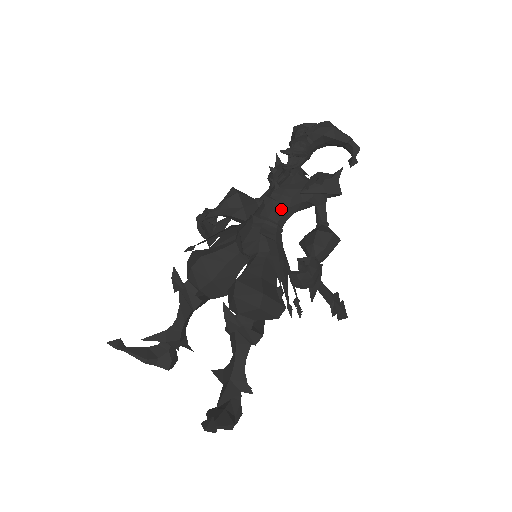
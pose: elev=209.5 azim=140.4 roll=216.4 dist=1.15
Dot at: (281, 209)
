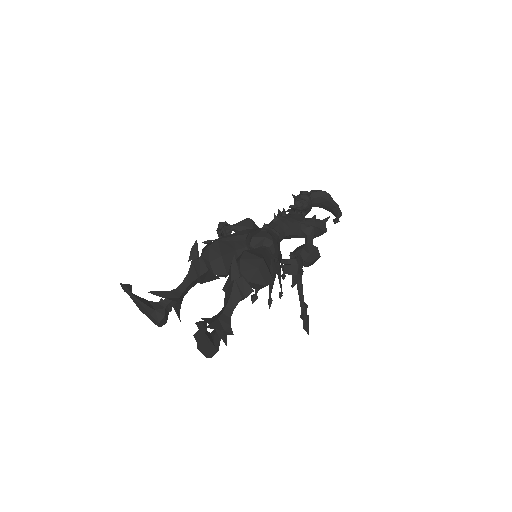
Dot at: (284, 227)
